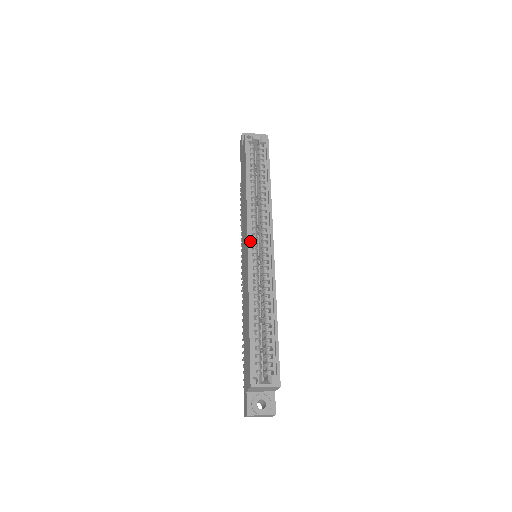
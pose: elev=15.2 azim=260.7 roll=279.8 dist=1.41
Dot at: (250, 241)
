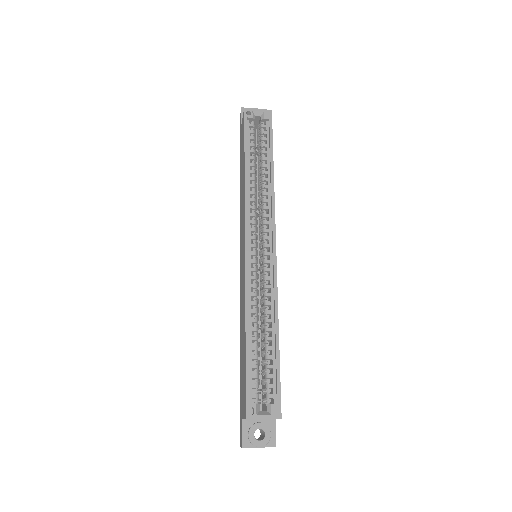
Dot at: (248, 241)
